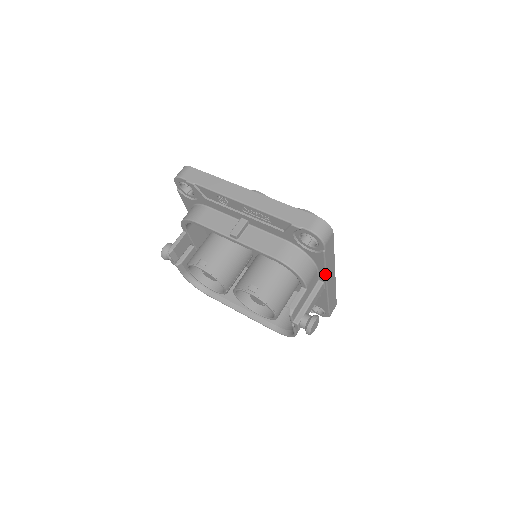
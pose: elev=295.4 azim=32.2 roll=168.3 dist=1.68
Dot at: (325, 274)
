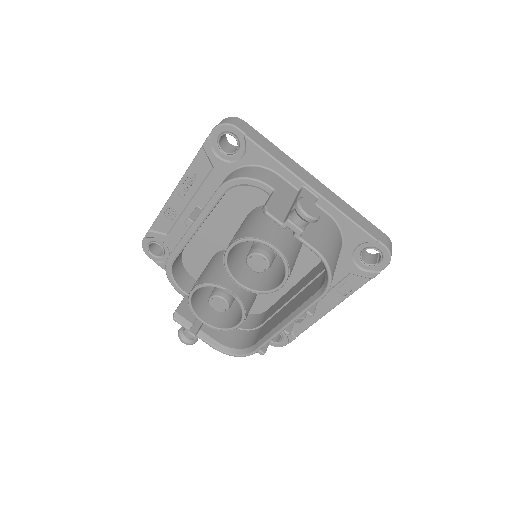
Dot at: (286, 170)
